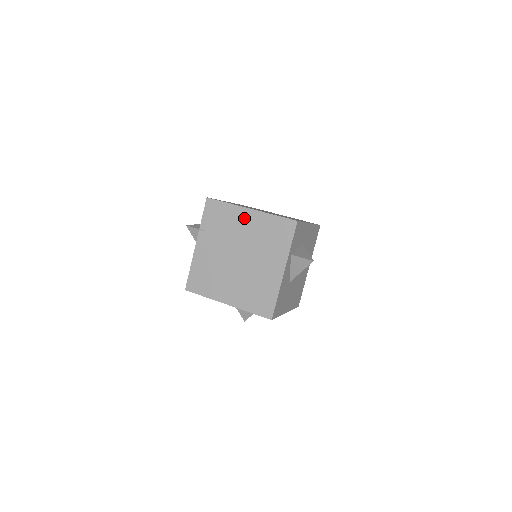
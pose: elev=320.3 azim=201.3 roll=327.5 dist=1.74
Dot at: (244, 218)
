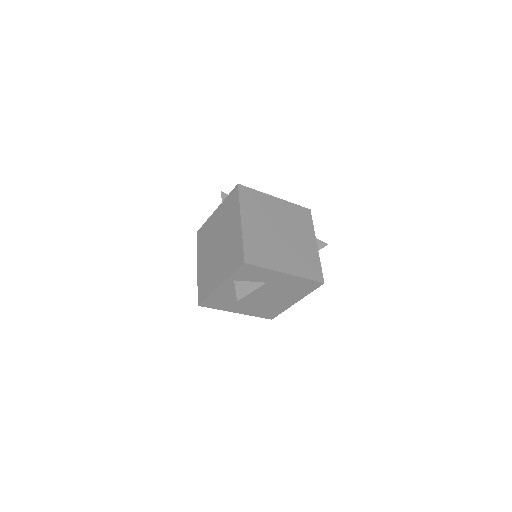
Dot at: (235, 223)
